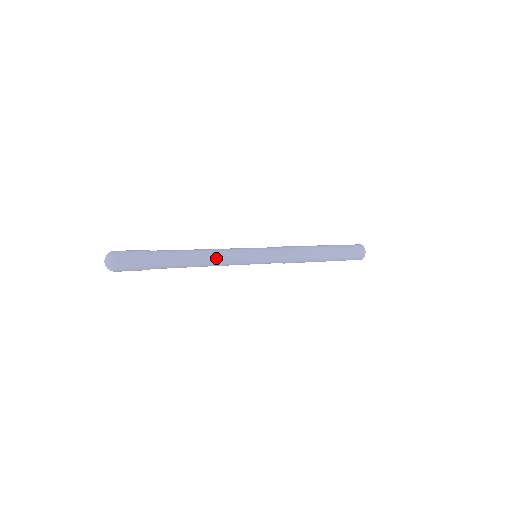
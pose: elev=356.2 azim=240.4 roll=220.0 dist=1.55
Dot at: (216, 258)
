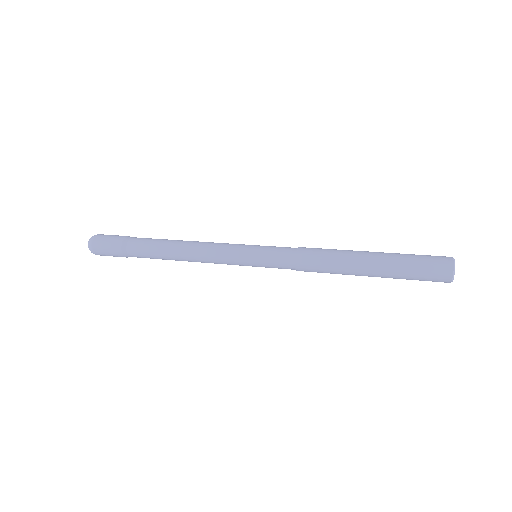
Dot at: (196, 260)
